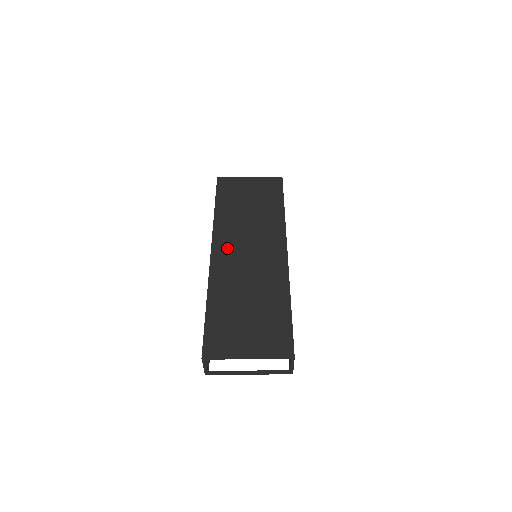
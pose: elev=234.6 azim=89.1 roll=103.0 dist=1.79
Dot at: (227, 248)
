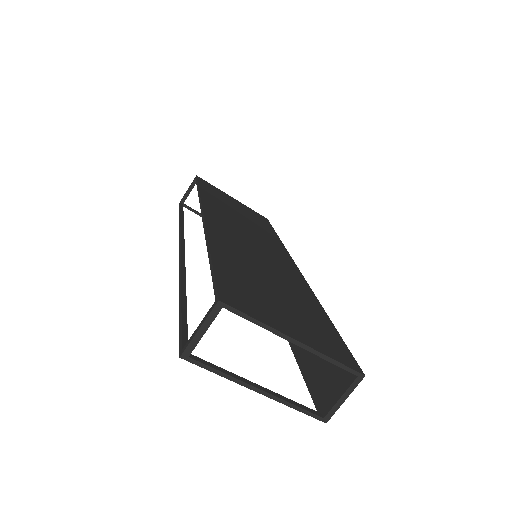
Dot at: (224, 223)
